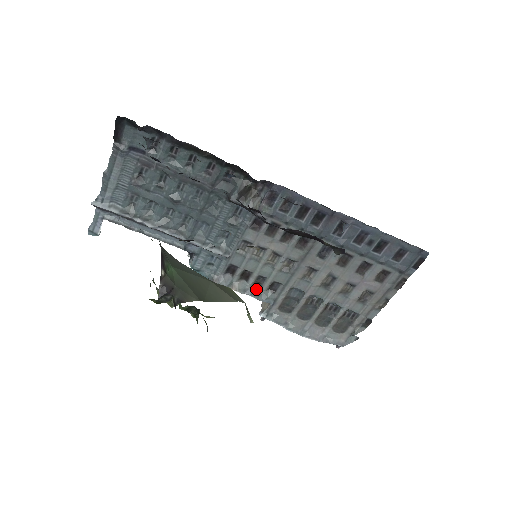
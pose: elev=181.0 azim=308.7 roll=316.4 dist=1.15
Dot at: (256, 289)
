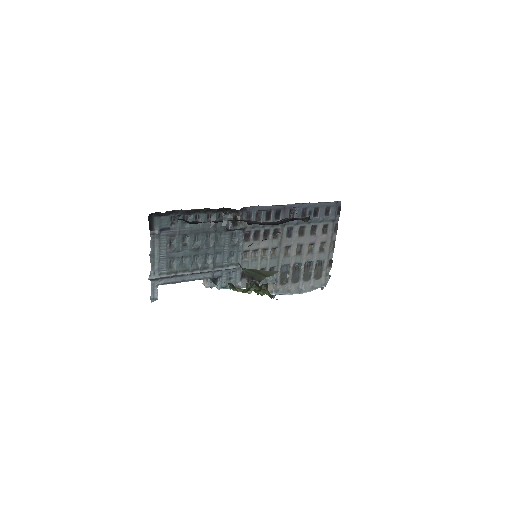
Dot at: occluded
